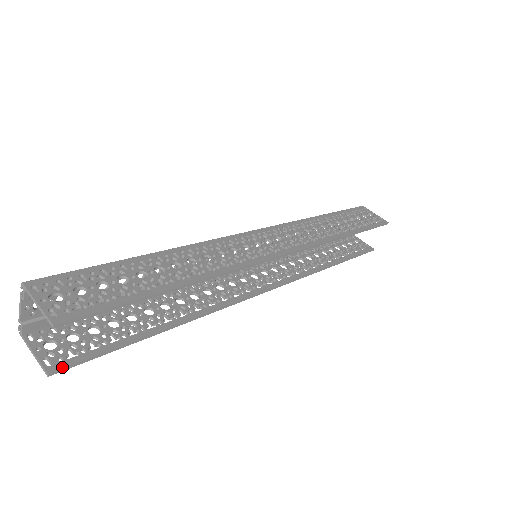
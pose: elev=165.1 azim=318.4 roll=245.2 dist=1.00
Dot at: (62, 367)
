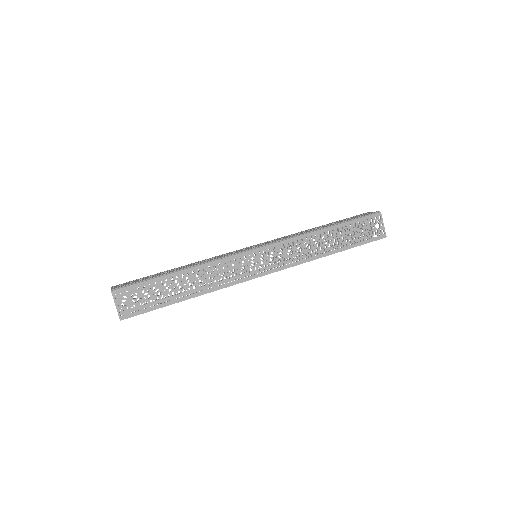
Dot at: (126, 313)
